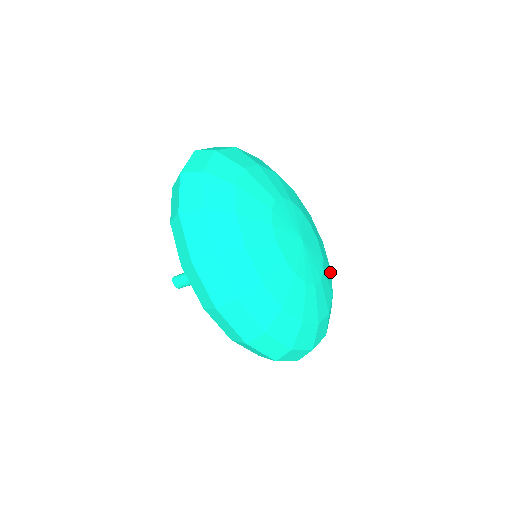
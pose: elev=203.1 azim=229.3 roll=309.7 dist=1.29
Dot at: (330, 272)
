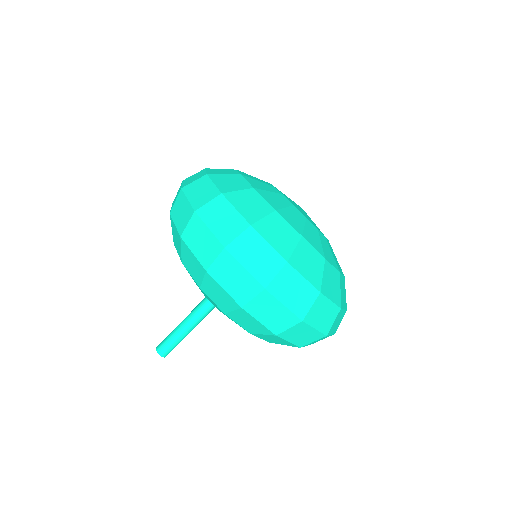
Dot at: (336, 268)
